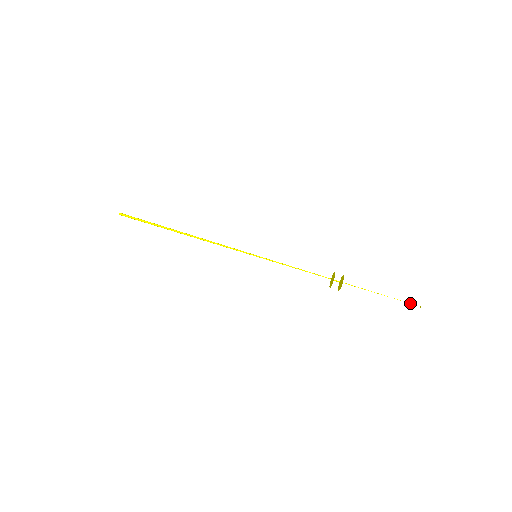
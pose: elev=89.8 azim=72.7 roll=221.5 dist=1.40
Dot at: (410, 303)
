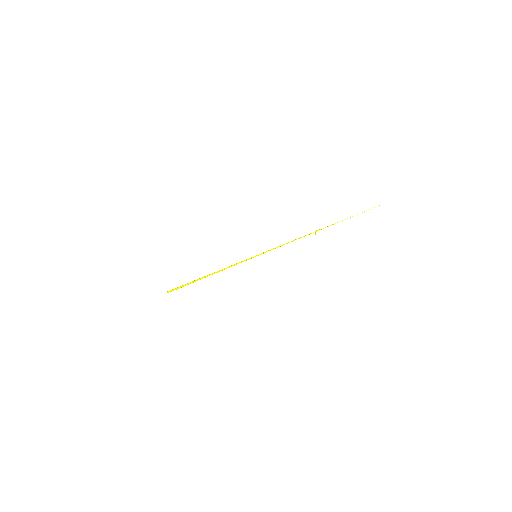
Dot at: occluded
